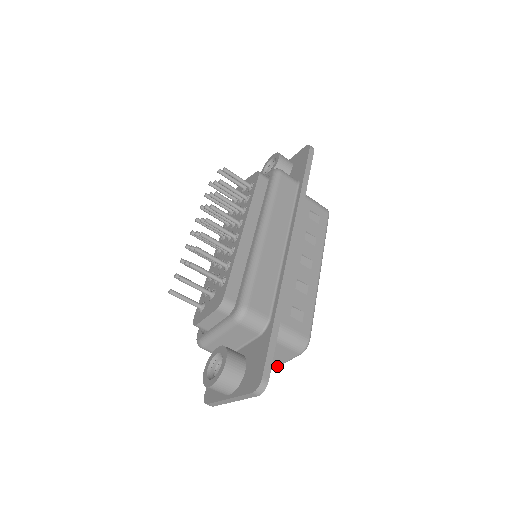
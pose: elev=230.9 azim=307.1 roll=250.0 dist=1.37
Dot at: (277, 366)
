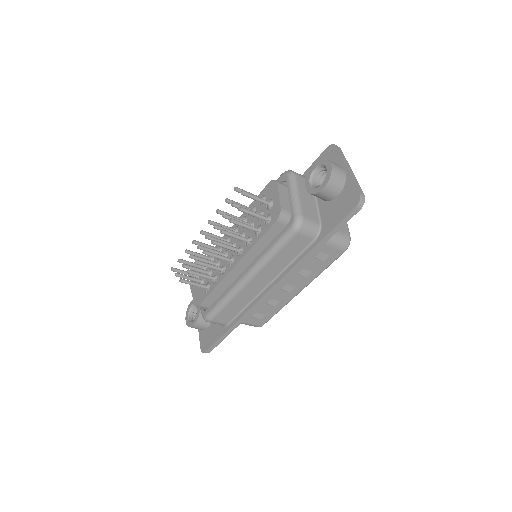
Dot at: occluded
